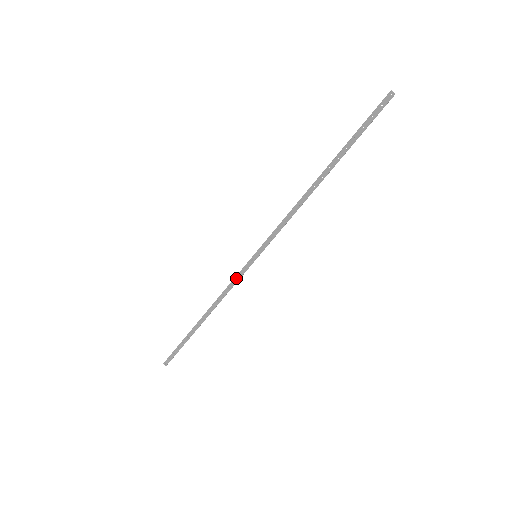
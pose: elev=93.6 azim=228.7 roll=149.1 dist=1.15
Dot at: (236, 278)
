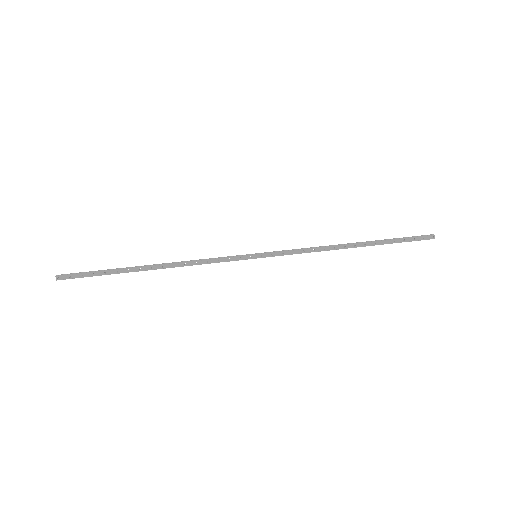
Dot at: (223, 259)
